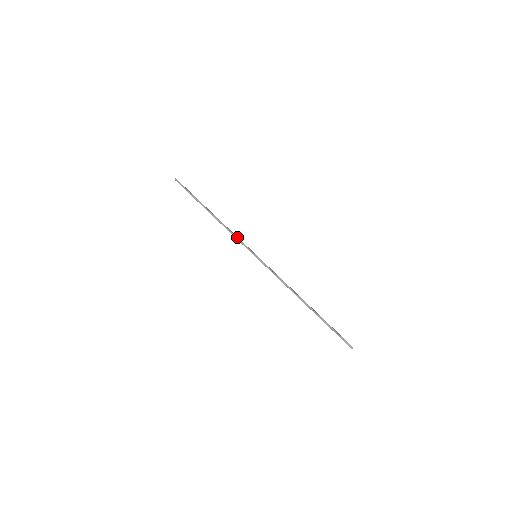
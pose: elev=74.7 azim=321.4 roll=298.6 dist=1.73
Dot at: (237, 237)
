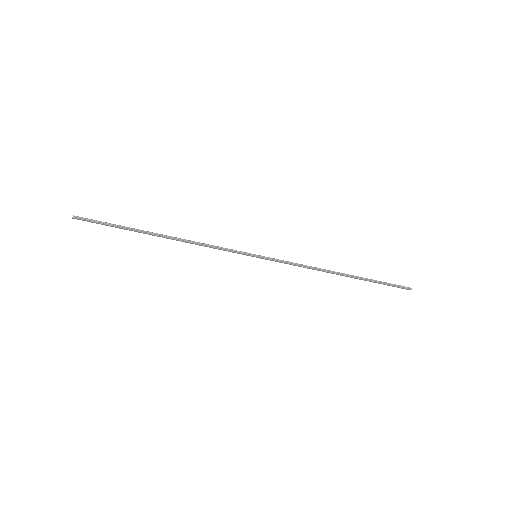
Dot at: (218, 246)
